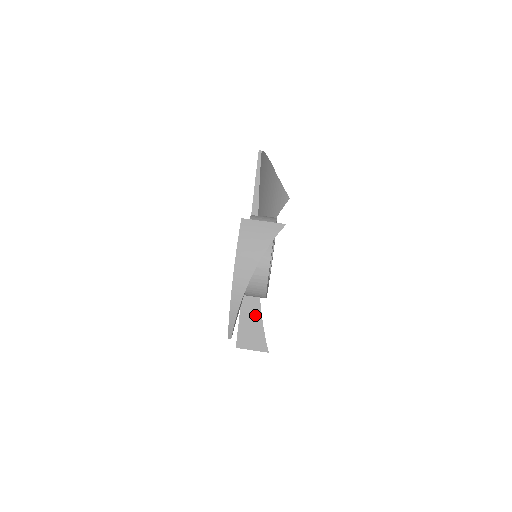
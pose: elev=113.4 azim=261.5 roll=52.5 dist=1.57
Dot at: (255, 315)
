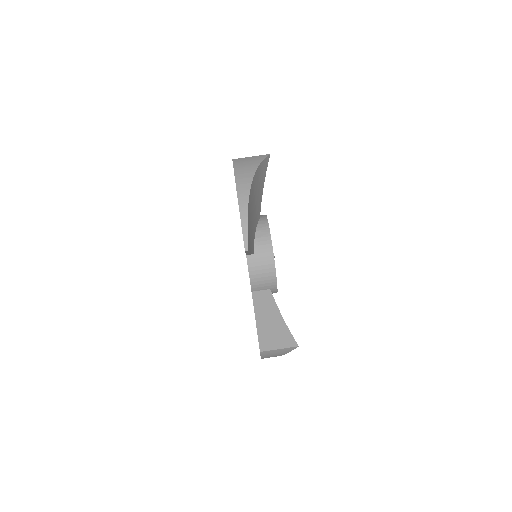
Dot at: occluded
